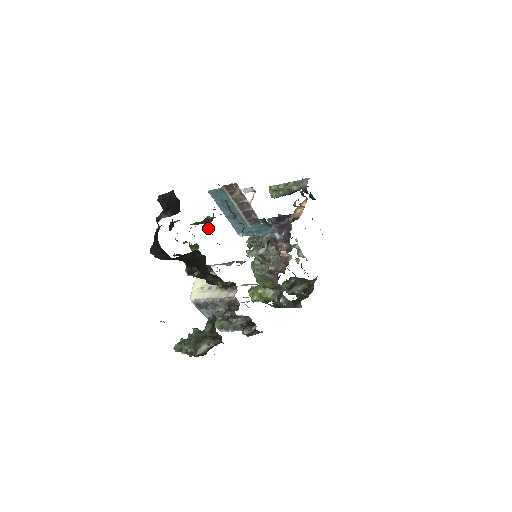
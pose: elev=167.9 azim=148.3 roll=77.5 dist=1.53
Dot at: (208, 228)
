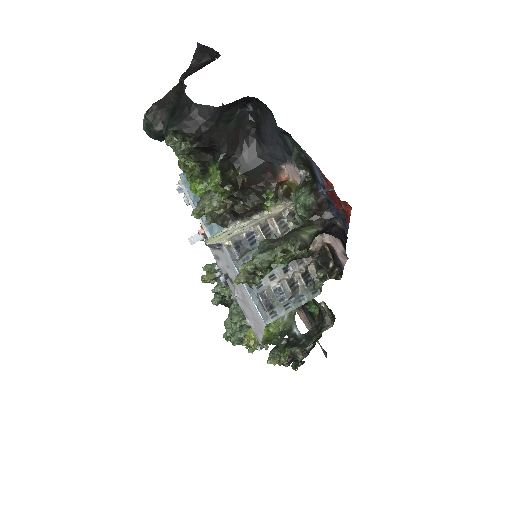
Dot at: occluded
